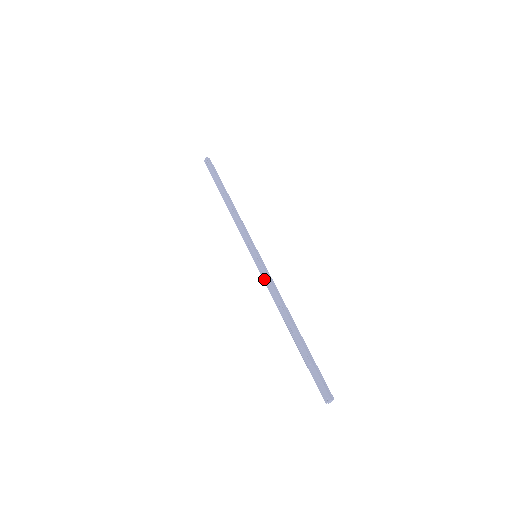
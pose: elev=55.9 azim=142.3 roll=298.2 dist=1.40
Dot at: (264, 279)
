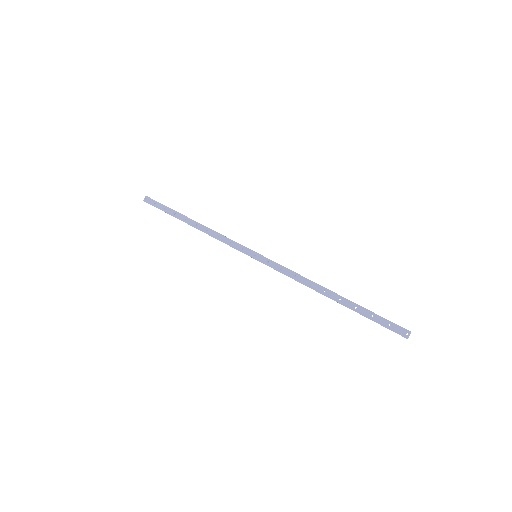
Dot at: (278, 270)
